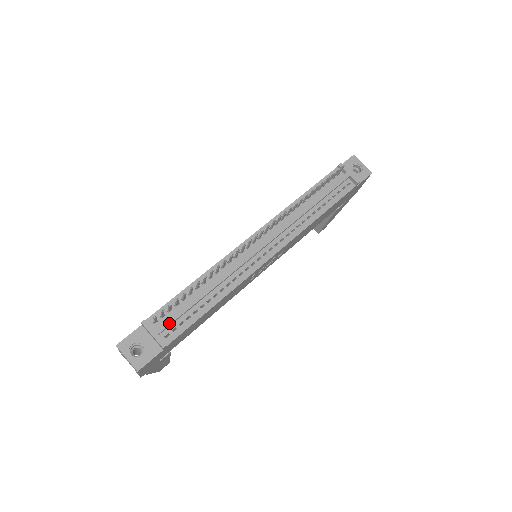
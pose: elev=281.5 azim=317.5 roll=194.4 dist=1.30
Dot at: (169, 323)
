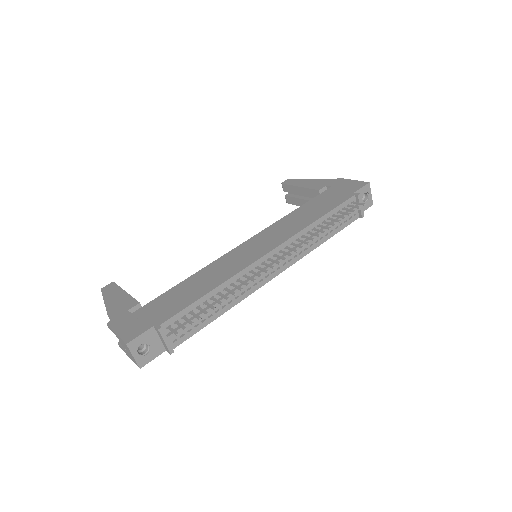
Dot at: (181, 332)
